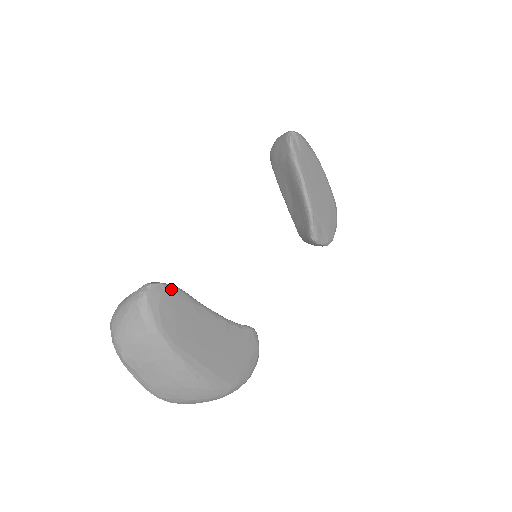
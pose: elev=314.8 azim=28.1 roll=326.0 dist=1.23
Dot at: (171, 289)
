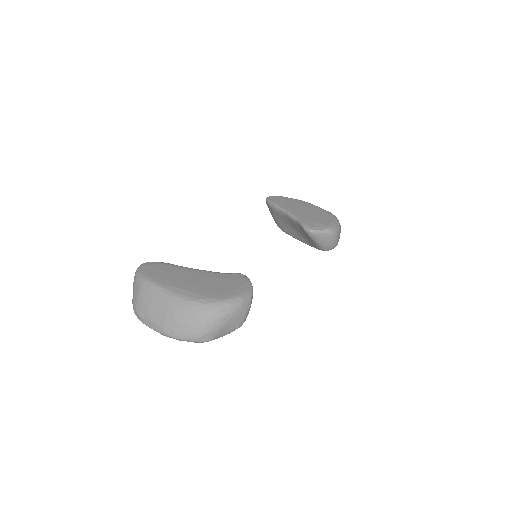
Dot at: (157, 263)
